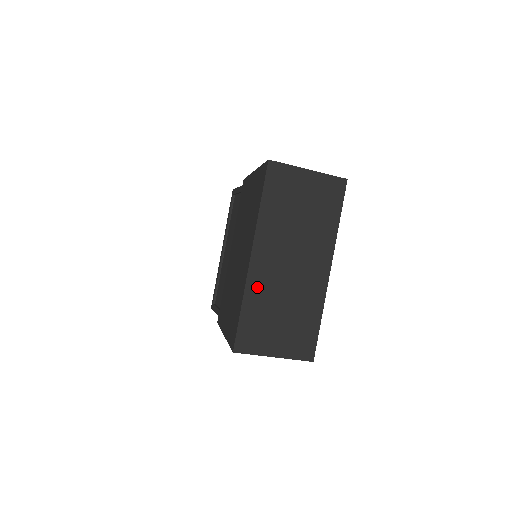
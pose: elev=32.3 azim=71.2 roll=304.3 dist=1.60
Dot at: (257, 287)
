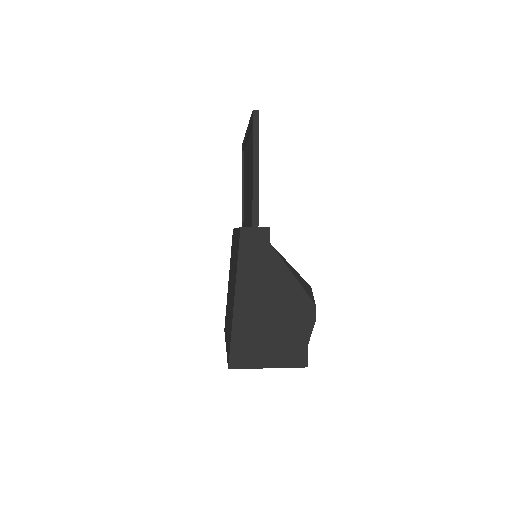
Dot at: occluded
